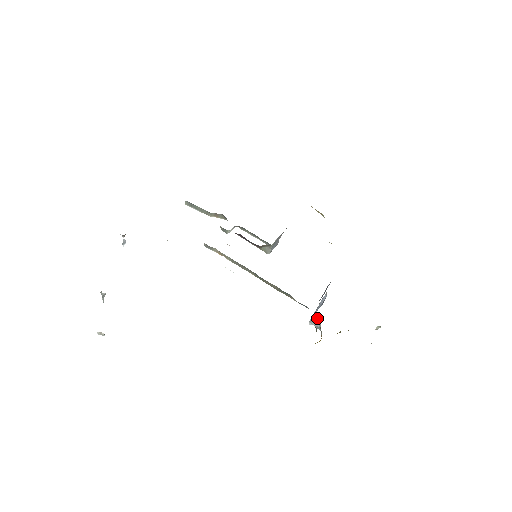
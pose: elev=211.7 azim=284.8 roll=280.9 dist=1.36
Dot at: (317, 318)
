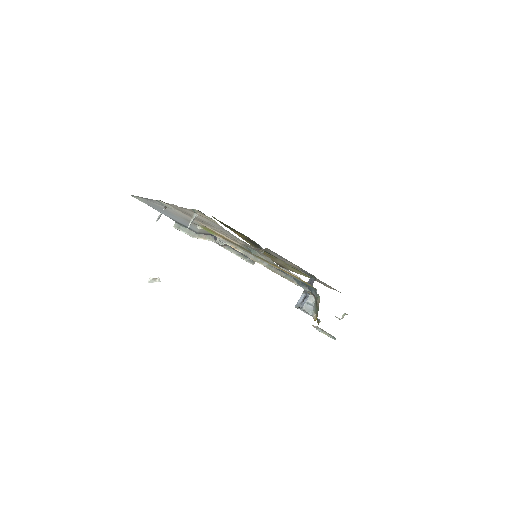
Dot at: (310, 302)
